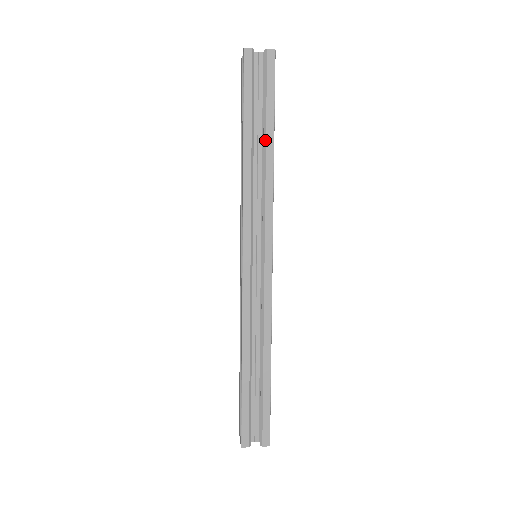
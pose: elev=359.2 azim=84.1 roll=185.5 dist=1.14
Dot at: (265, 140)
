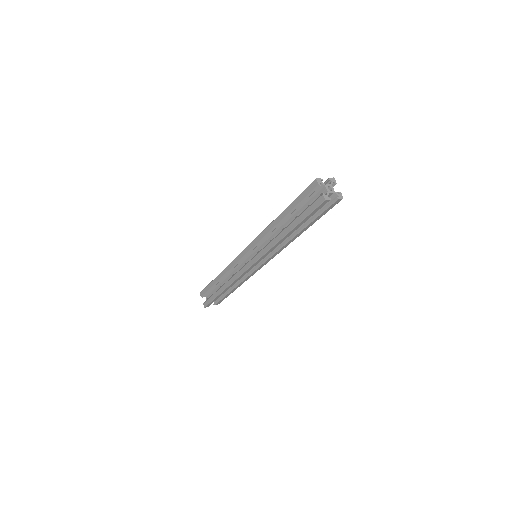
Dot at: (301, 230)
